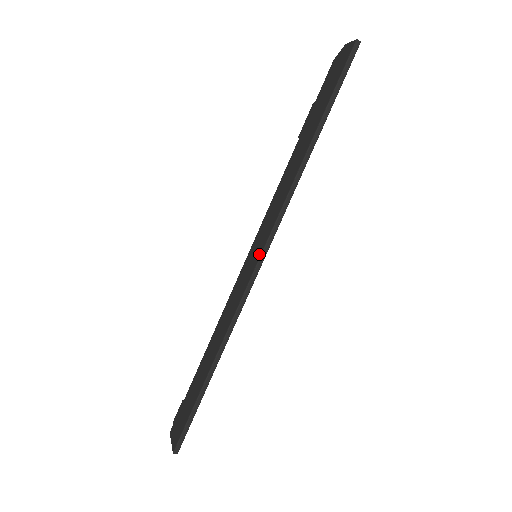
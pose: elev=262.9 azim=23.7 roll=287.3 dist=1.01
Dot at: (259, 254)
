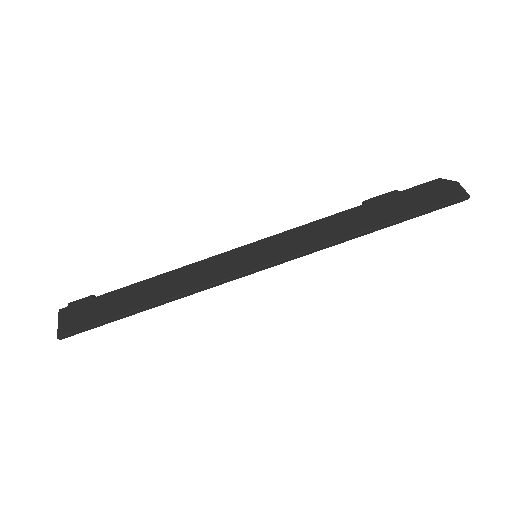
Dot at: (263, 263)
